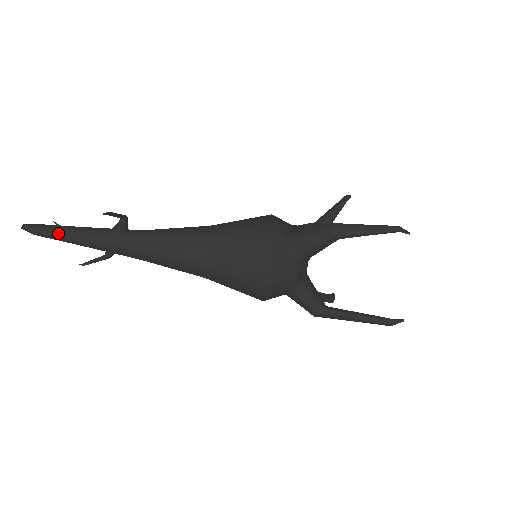
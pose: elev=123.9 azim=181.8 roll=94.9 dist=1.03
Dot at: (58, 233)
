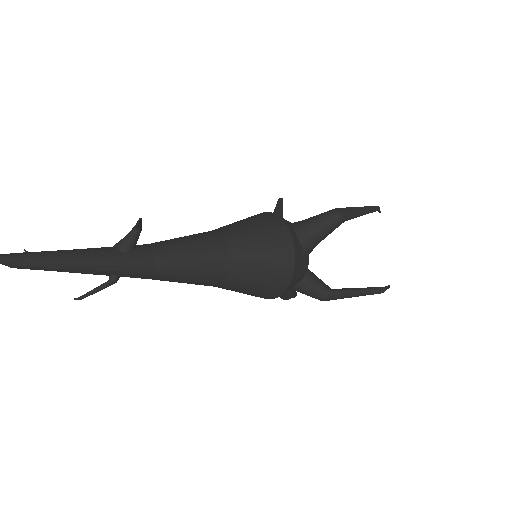
Dot at: (51, 260)
